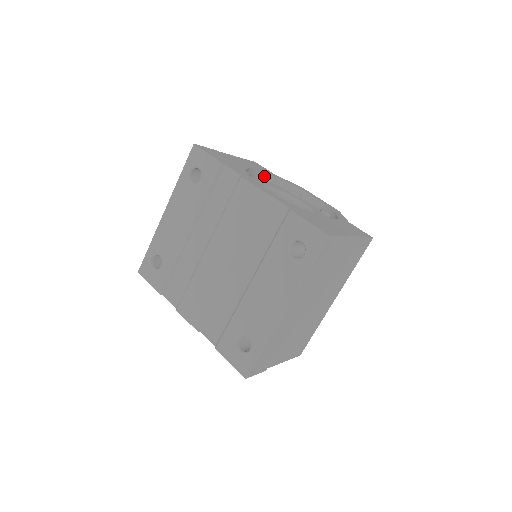
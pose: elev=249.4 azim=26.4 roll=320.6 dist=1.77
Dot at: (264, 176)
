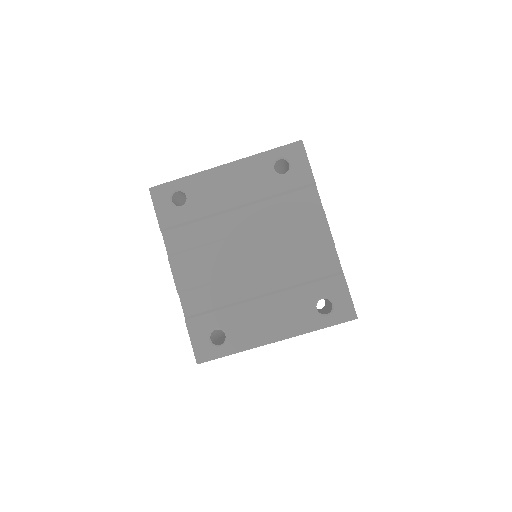
Dot at: occluded
